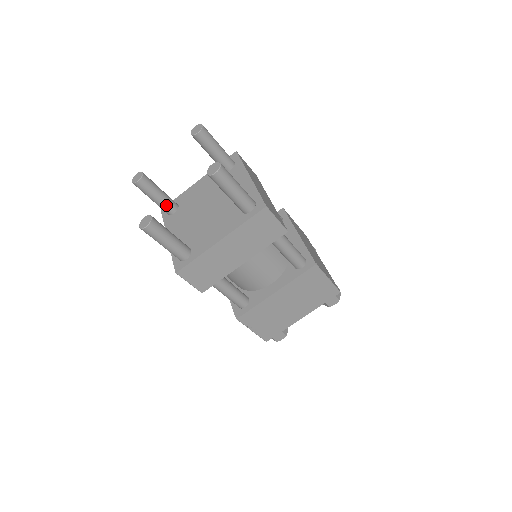
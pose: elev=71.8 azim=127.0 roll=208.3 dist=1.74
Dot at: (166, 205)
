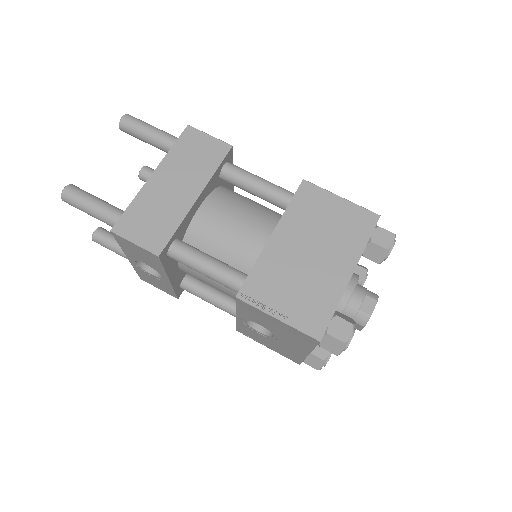
Dot at: occluded
